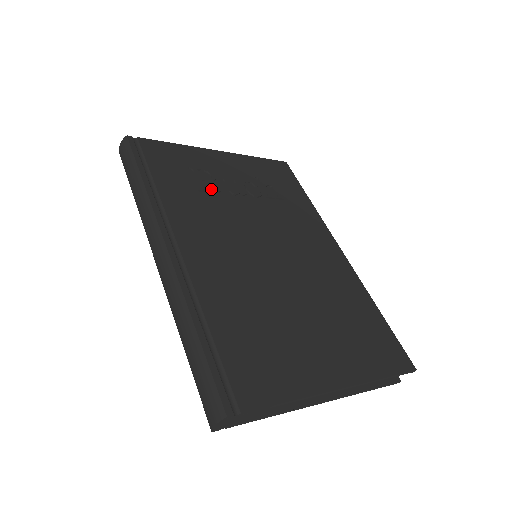
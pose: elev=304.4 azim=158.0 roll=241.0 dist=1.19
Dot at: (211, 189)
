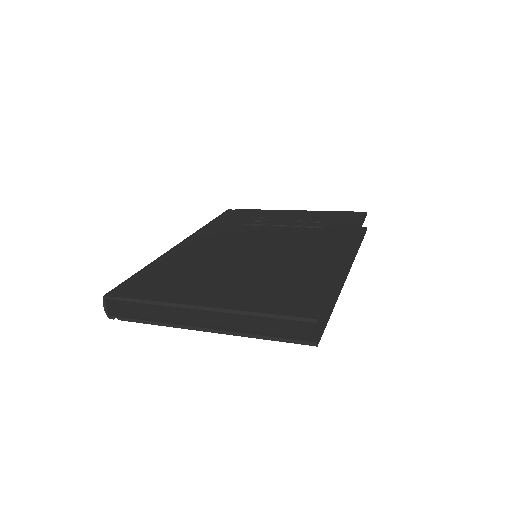
Dot at: (257, 224)
